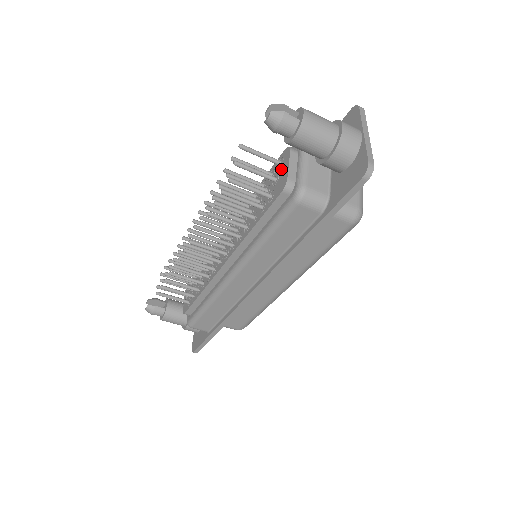
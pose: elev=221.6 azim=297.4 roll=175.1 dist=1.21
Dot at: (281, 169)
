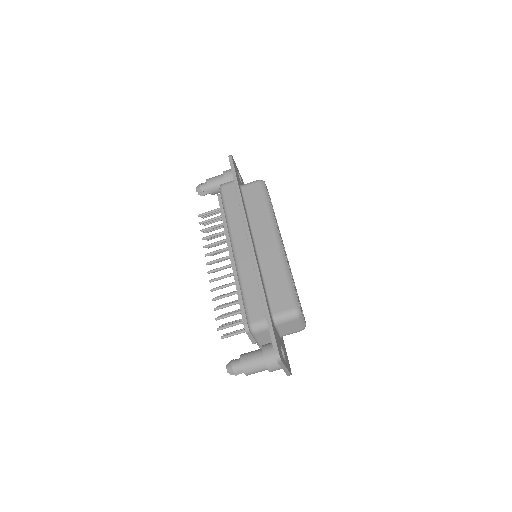
Dot at: occluded
